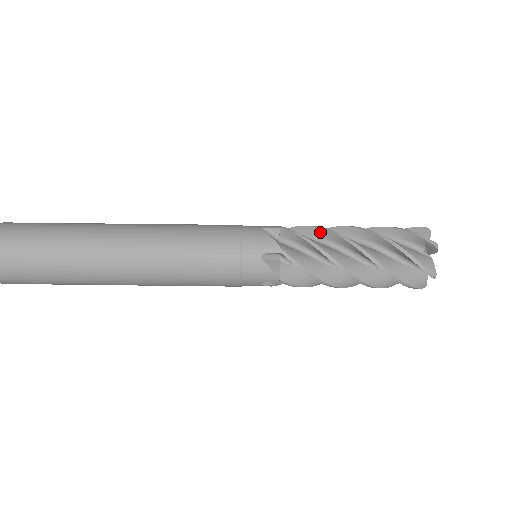
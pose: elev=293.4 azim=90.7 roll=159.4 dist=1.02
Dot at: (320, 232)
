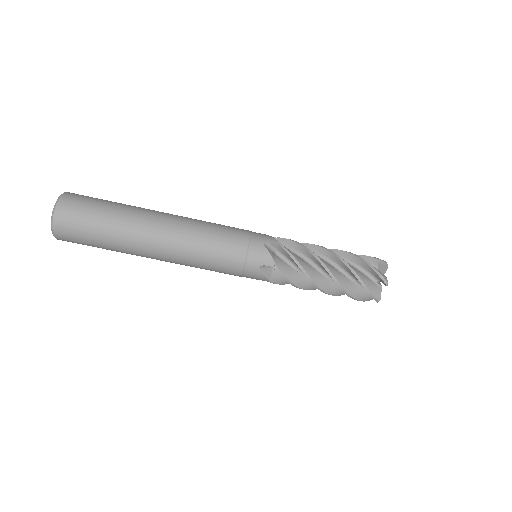
Dot at: (304, 273)
